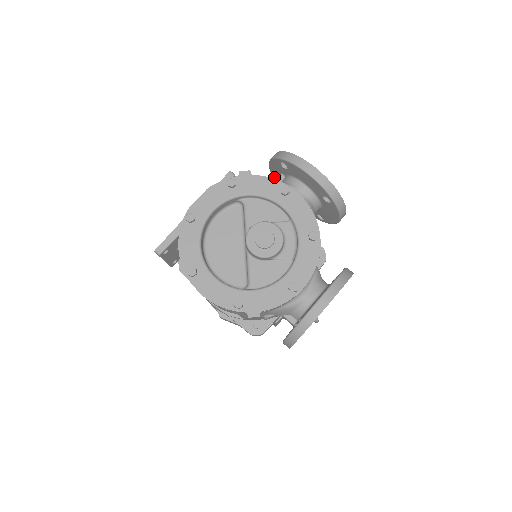
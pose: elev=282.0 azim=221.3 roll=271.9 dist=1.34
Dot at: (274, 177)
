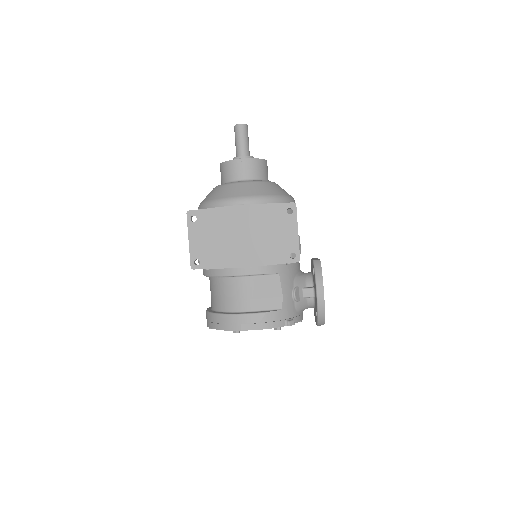
Dot at: (315, 278)
